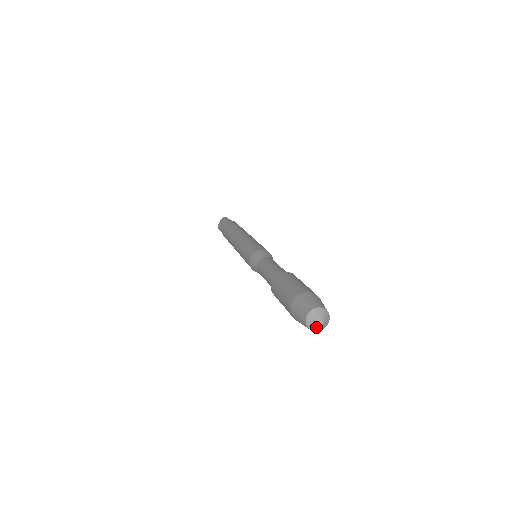
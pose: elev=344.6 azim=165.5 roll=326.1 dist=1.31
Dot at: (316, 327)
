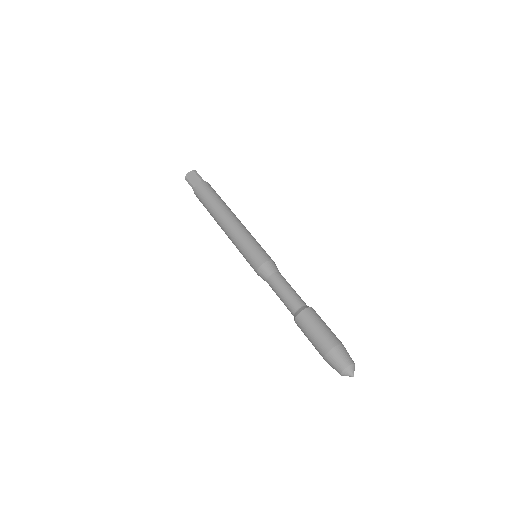
Dot at: occluded
